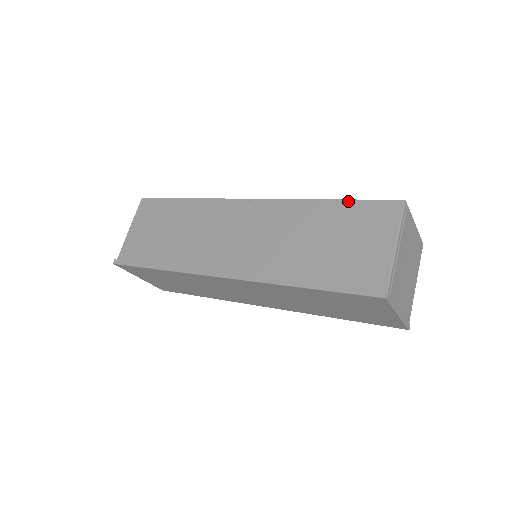
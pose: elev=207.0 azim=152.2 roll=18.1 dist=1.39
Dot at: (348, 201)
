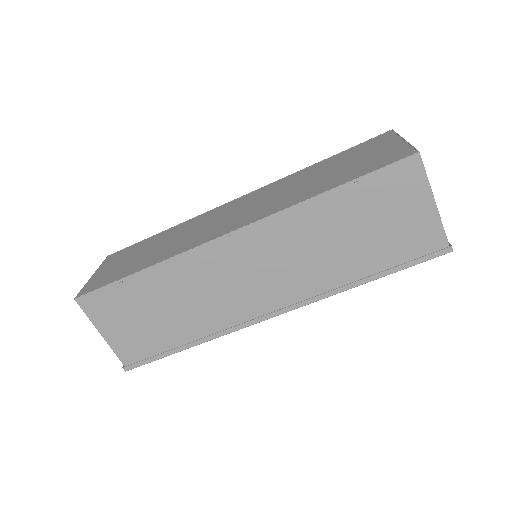
Dot at: (356, 182)
